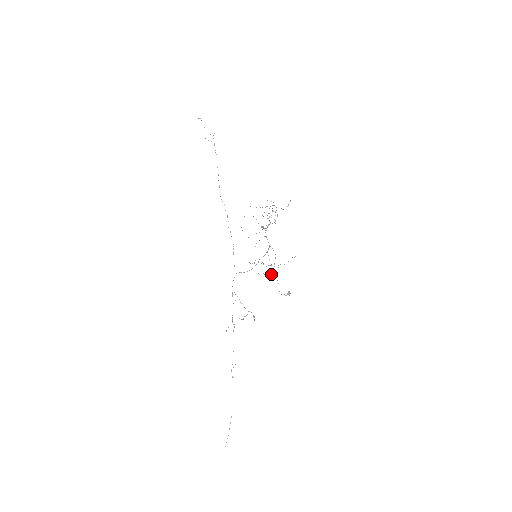
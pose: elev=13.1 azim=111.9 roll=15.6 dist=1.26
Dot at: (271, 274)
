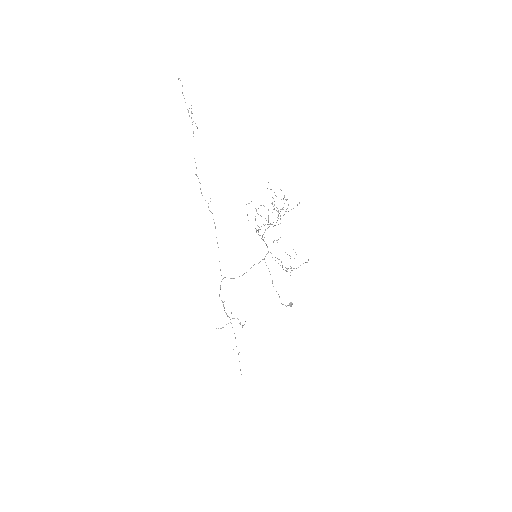
Dot at: occluded
